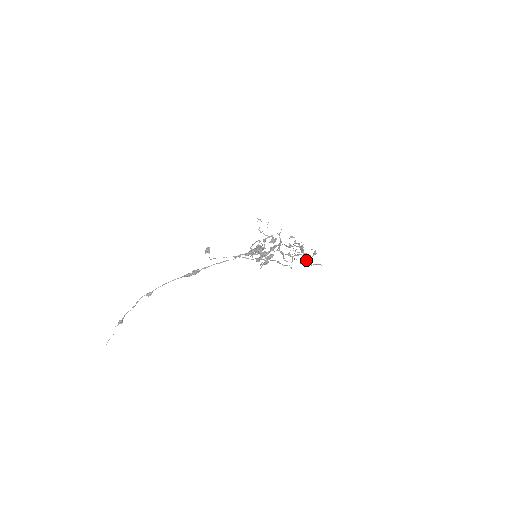
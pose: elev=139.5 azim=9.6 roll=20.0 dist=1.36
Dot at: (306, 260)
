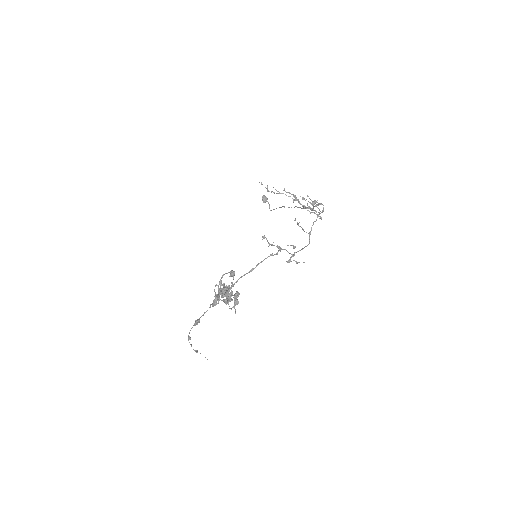
Dot at: occluded
